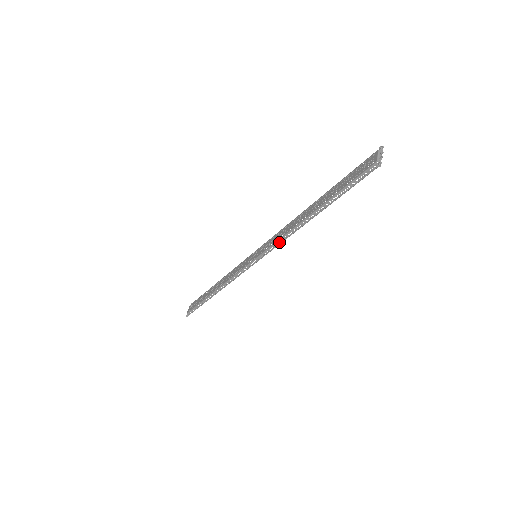
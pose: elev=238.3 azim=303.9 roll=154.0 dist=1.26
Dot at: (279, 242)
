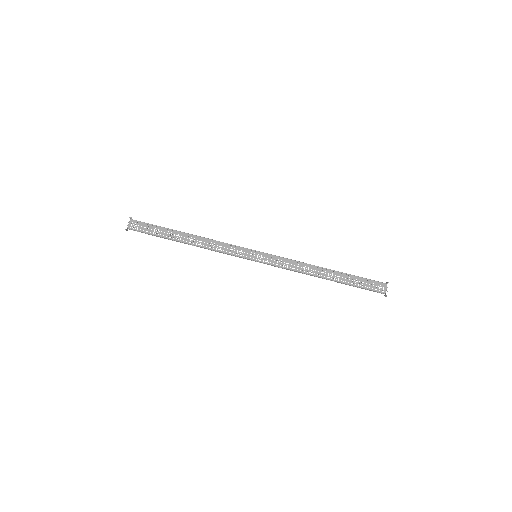
Dot at: (288, 269)
